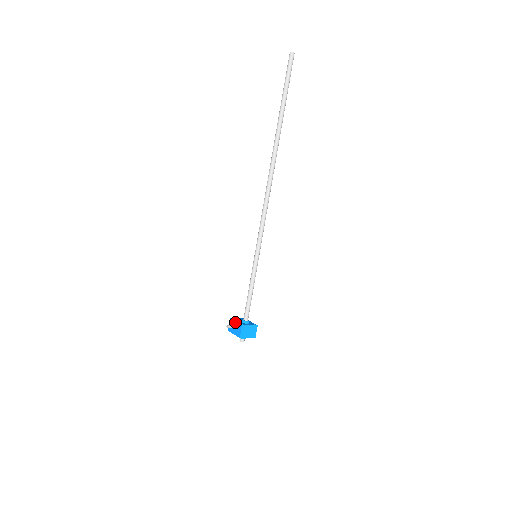
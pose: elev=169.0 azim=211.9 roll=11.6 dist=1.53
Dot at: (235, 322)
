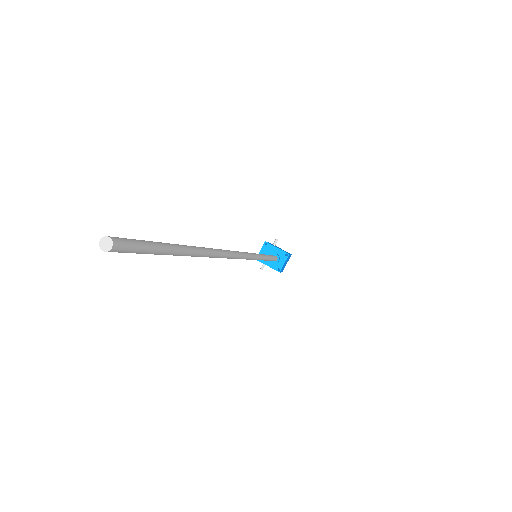
Dot at: occluded
